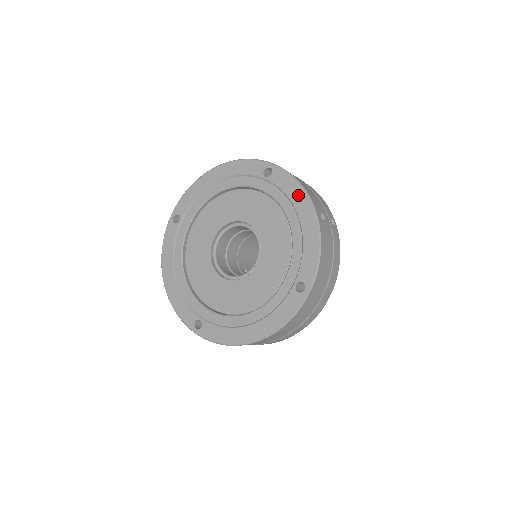
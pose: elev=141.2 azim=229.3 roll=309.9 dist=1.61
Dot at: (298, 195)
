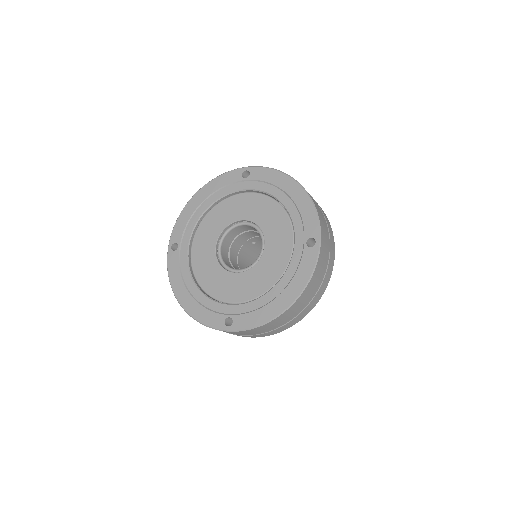
Dot at: (279, 178)
